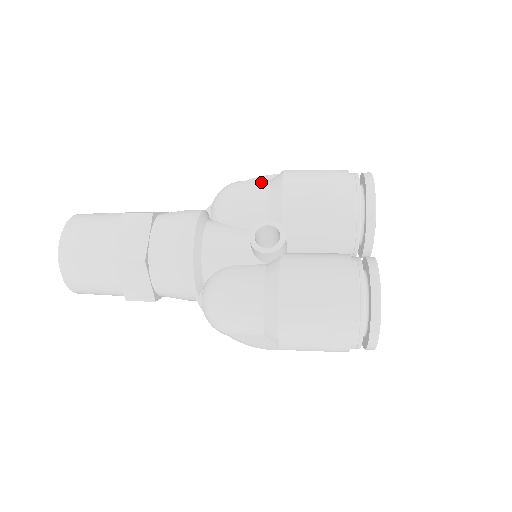
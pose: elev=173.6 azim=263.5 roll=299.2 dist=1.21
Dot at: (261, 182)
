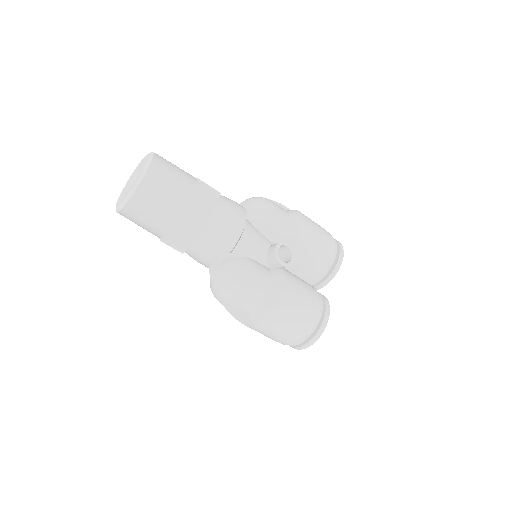
Dot at: (284, 210)
